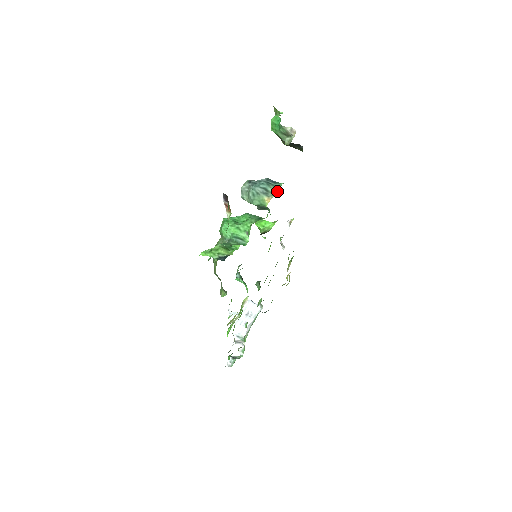
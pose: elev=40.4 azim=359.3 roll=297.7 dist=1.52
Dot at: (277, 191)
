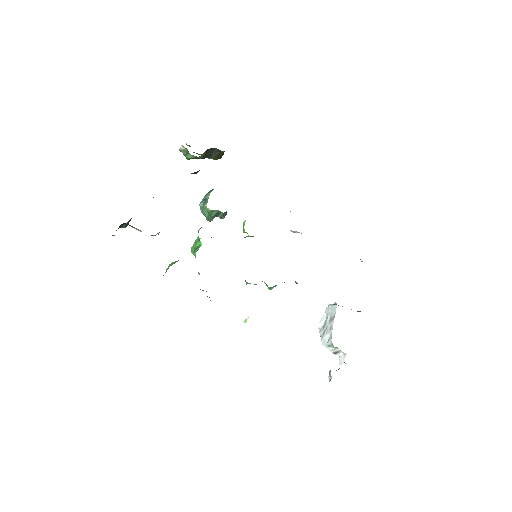
Dot at: (209, 193)
